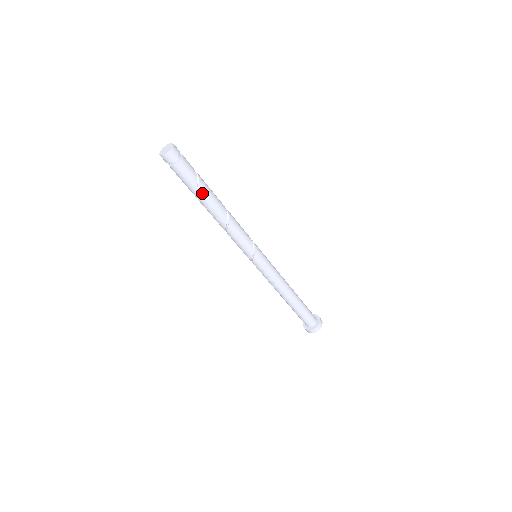
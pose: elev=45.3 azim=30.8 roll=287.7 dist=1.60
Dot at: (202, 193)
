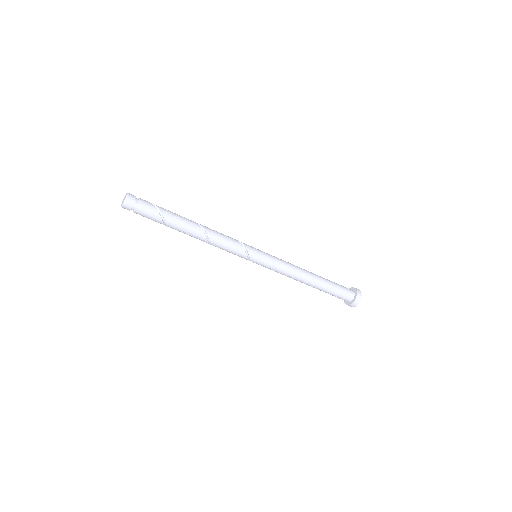
Dot at: (171, 225)
